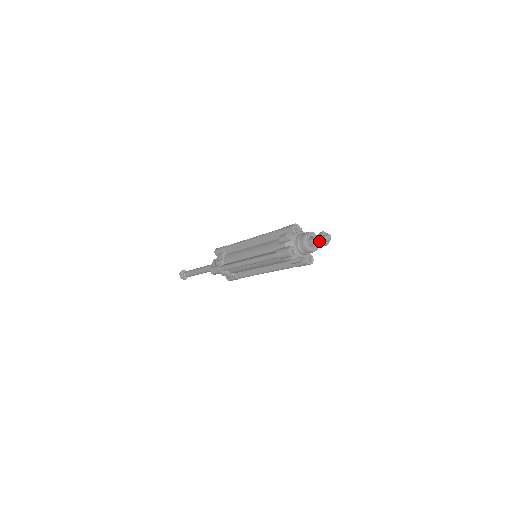
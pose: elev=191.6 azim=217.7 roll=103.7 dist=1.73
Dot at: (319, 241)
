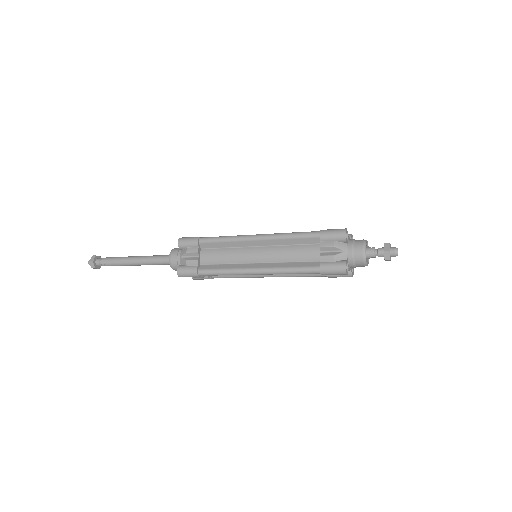
Dot at: (387, 257)
